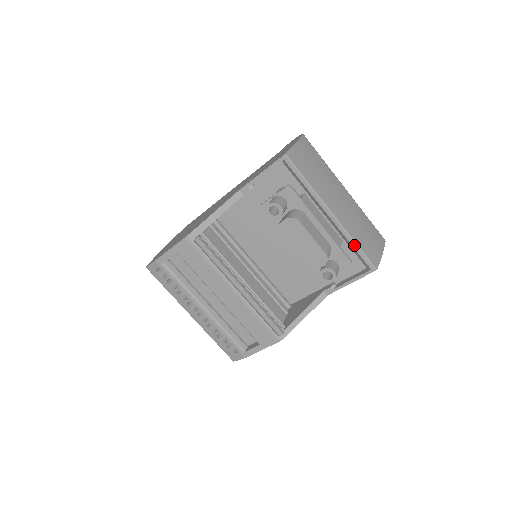
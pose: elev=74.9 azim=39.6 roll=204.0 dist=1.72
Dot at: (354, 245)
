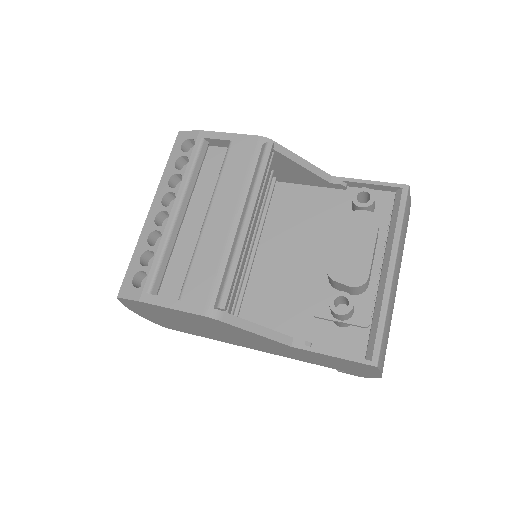
Dot at: (382, 318)
